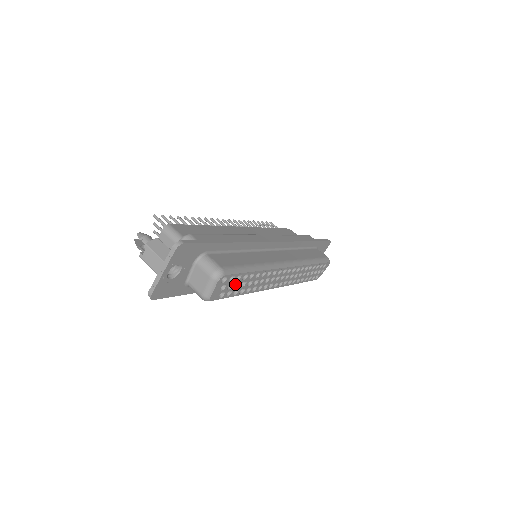
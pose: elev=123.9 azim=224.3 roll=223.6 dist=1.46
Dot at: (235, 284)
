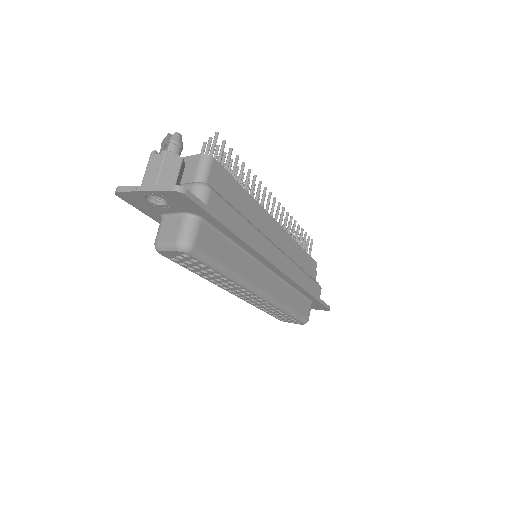
Dot at: (195, 265)
